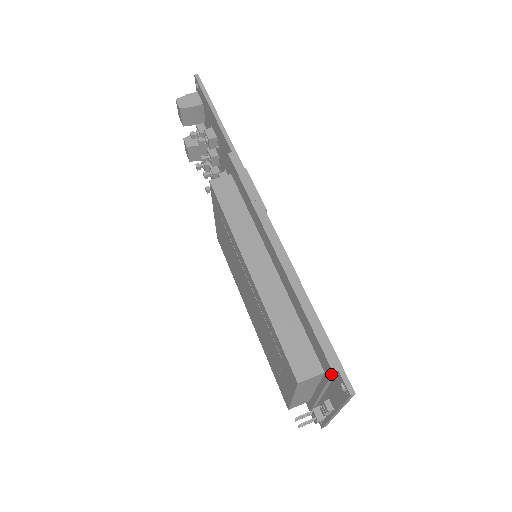
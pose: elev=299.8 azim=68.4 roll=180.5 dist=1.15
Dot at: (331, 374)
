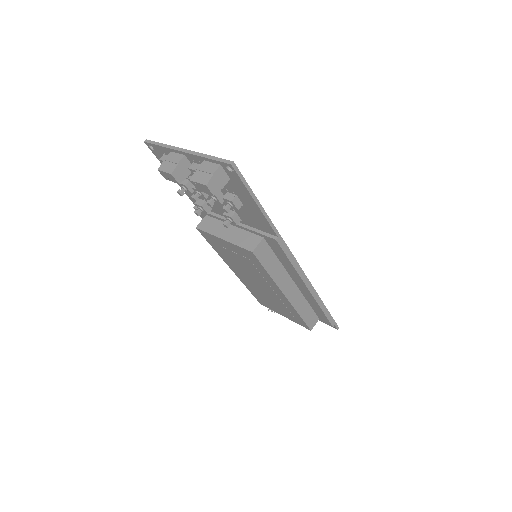
Dot at: occluded
